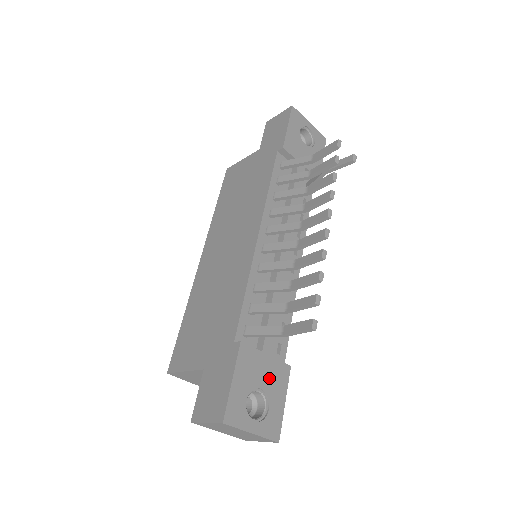
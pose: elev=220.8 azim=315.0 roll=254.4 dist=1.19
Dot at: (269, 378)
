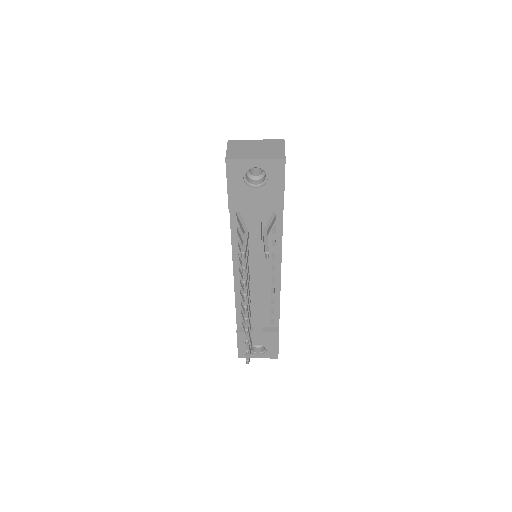
Dot at: (263, 340)
